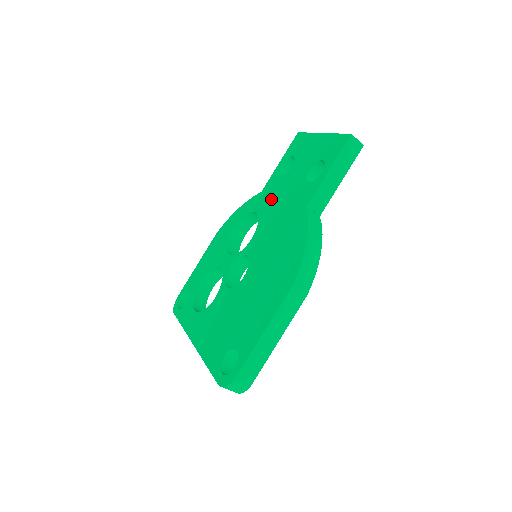
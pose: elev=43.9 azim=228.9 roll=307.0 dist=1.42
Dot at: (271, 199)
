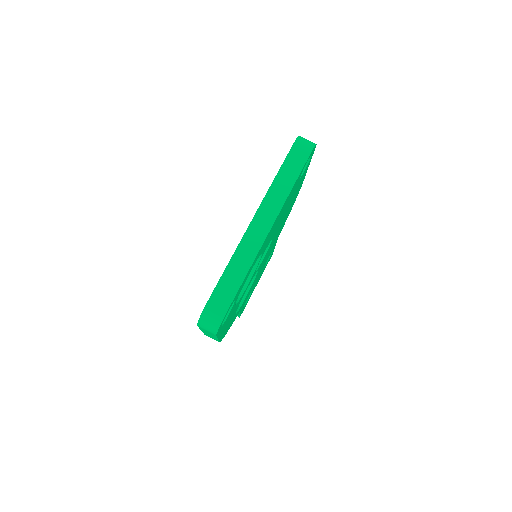
Dot at: occluded
